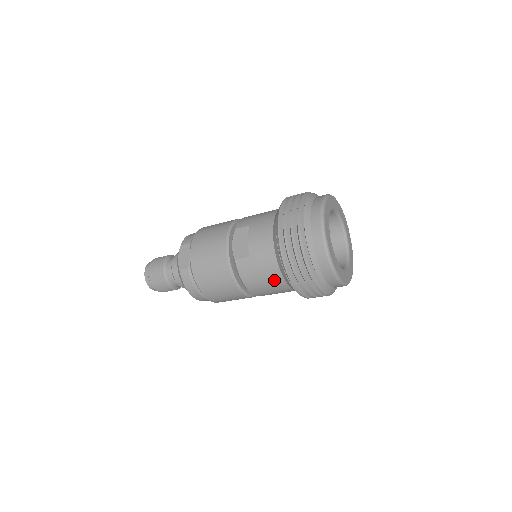
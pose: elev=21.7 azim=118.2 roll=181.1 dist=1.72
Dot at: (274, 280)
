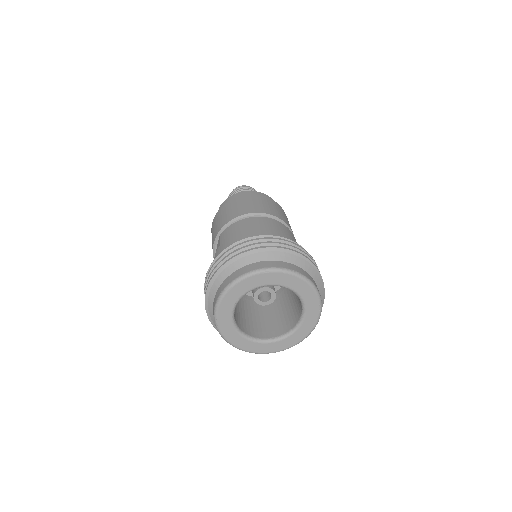
Dot at: occluded
